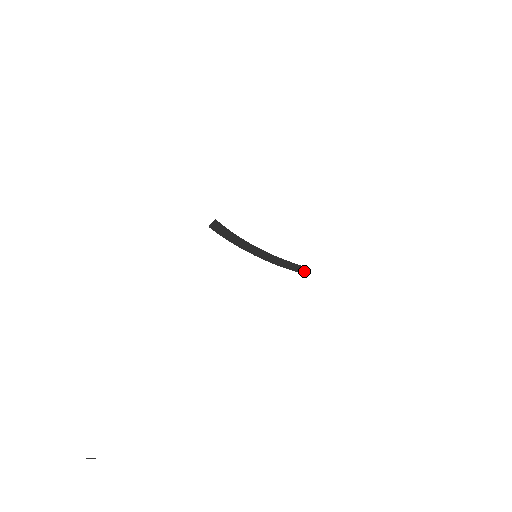
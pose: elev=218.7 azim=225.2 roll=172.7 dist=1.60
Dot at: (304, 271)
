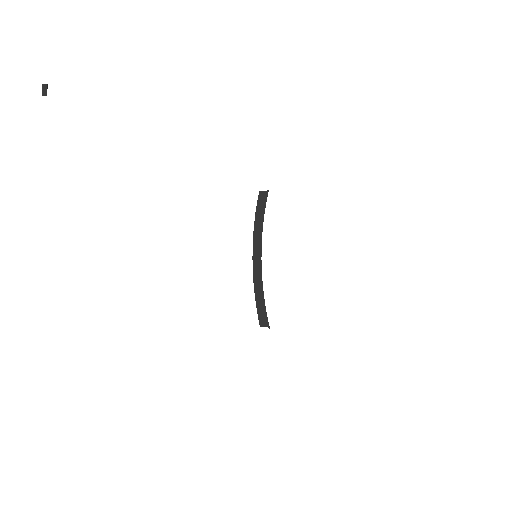
Dot at: (265, 326)
